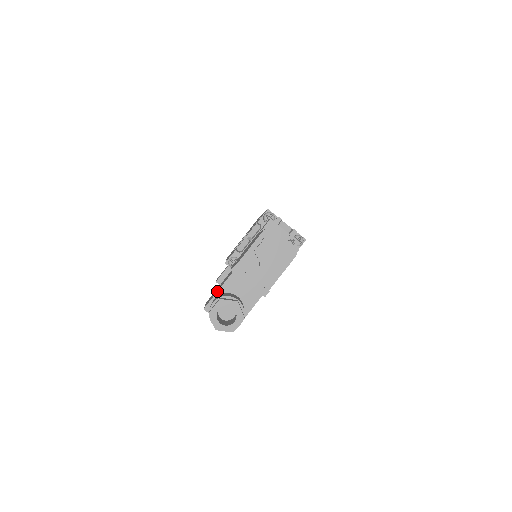
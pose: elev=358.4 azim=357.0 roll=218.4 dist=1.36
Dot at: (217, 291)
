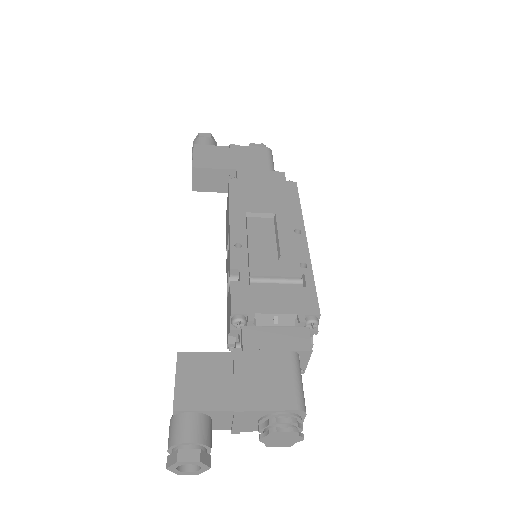
Dot at: (202, 410)
